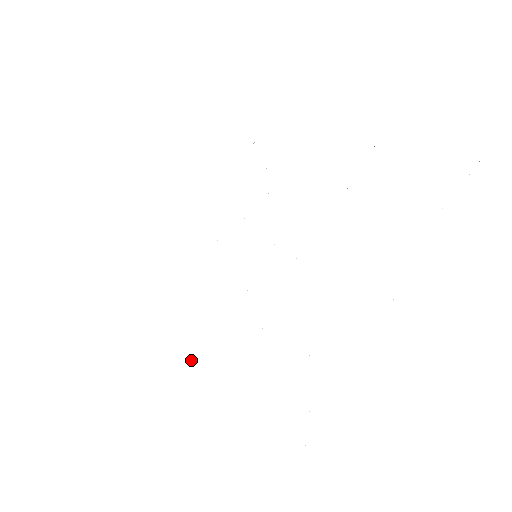
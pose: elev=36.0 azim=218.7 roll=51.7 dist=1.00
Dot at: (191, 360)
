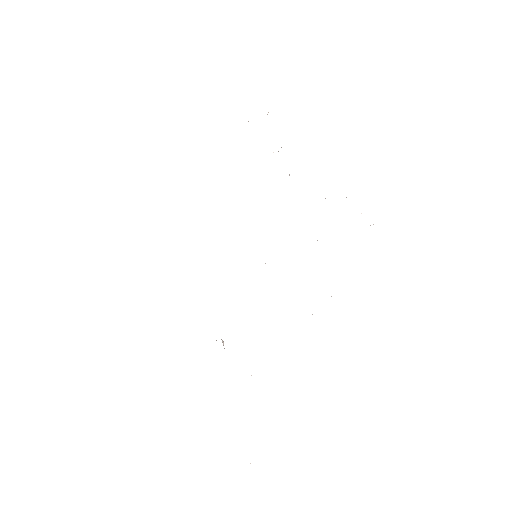
Dot at: (223, 342)
